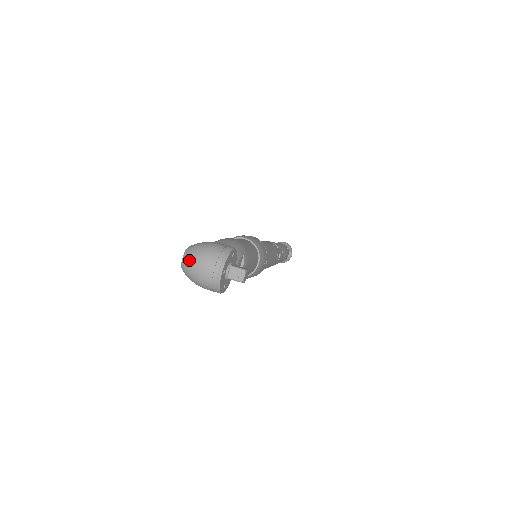
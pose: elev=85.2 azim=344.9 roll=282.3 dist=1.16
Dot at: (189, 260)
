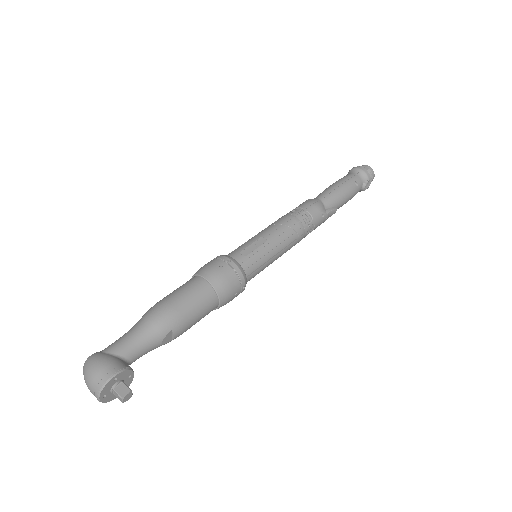
Dot at: occluded
